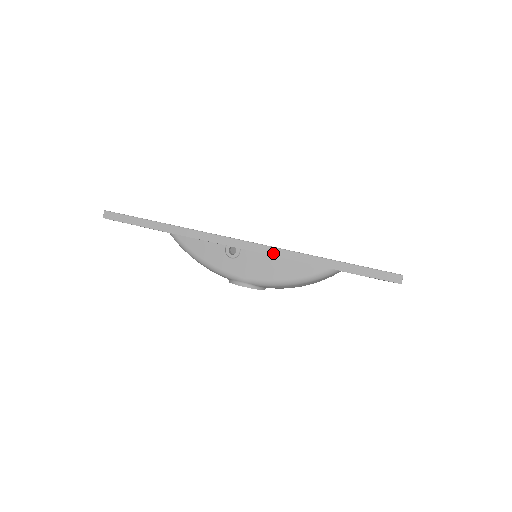
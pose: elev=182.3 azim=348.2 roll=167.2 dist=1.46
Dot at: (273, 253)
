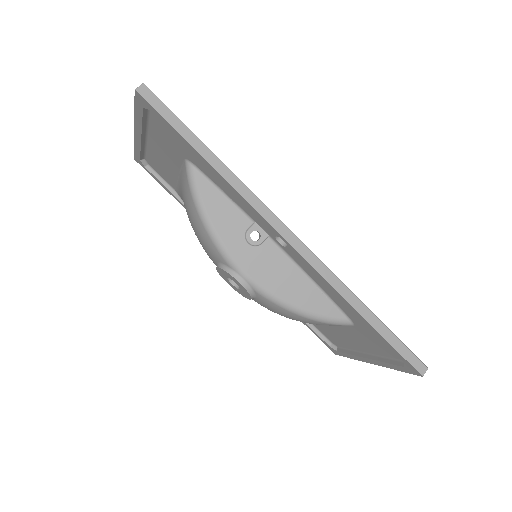
Dot at: (319, 269)
